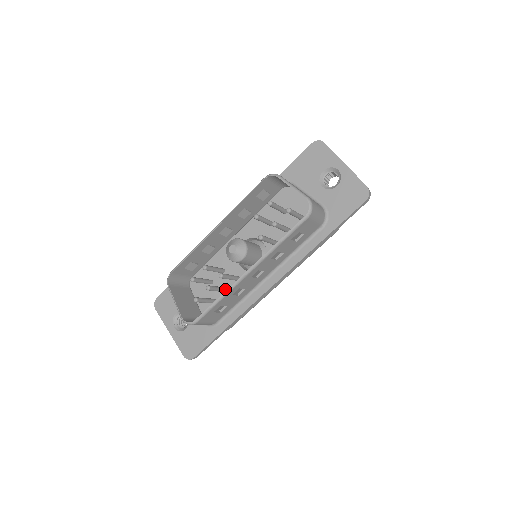
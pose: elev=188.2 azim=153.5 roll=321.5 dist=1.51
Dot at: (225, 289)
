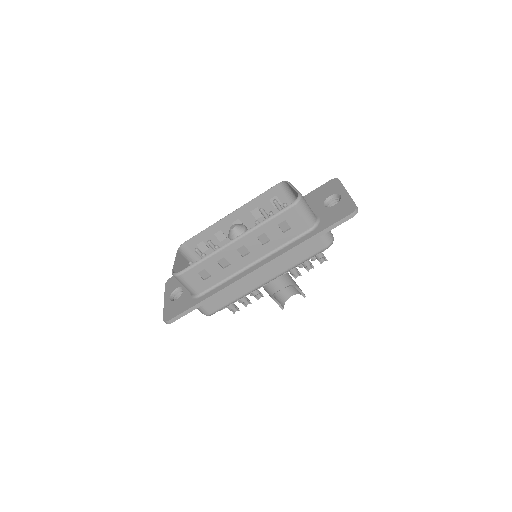
Dot at: occluded
